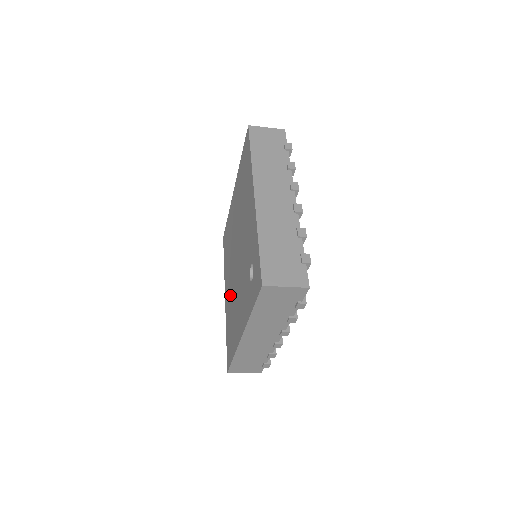
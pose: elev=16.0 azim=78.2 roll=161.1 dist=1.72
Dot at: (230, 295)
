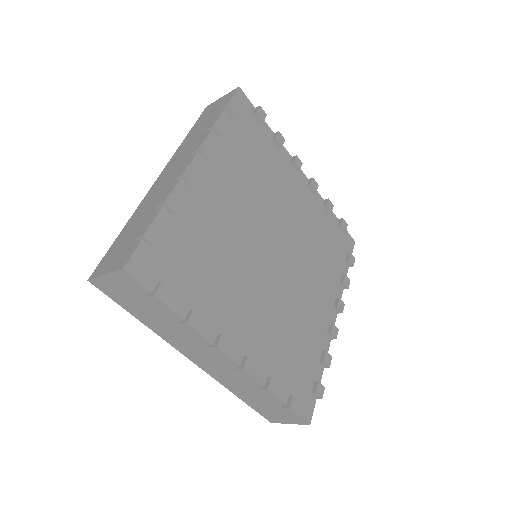
Dot at: occluded
